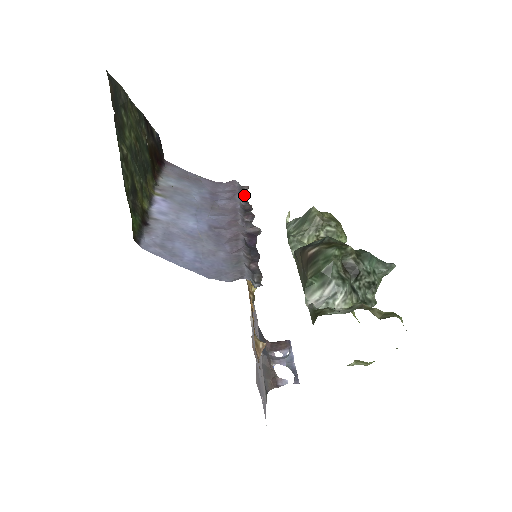
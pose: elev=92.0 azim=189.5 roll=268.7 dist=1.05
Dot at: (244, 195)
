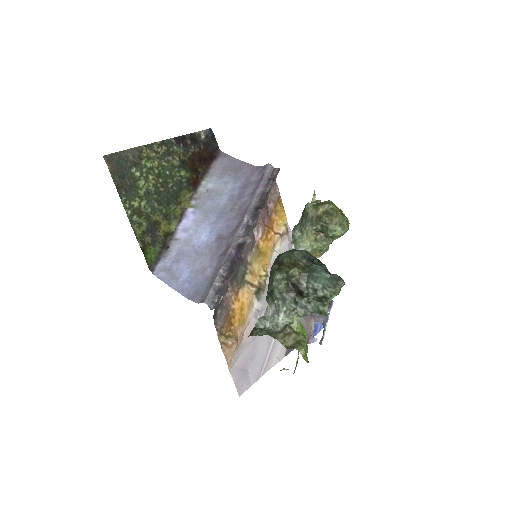
Dot at: (268, 184)
